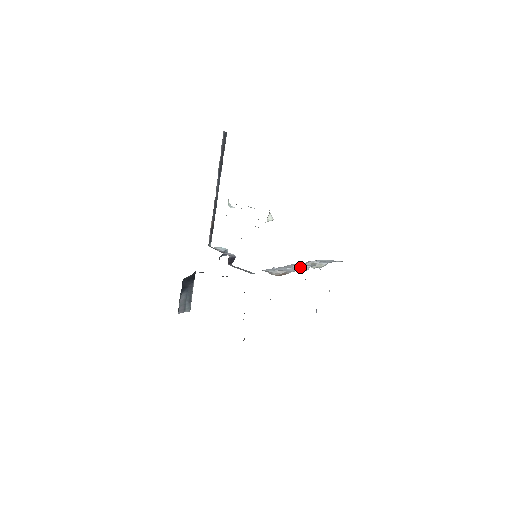
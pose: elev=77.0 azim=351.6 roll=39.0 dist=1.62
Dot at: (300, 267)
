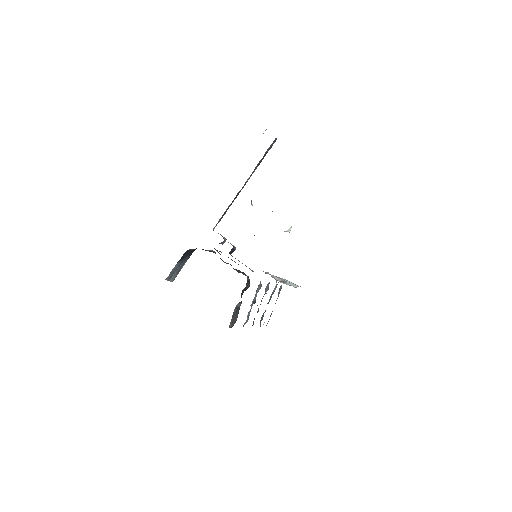
Dot at: occluded
